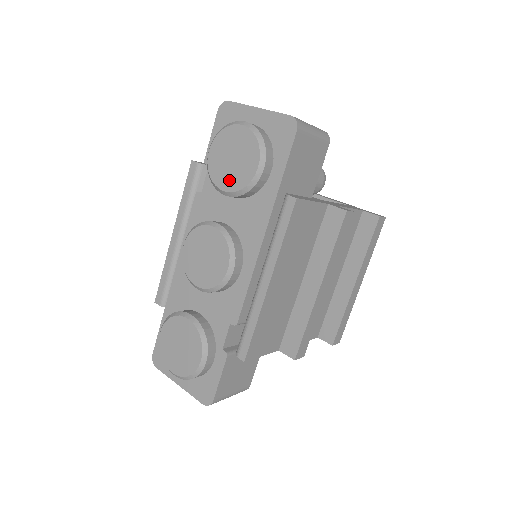
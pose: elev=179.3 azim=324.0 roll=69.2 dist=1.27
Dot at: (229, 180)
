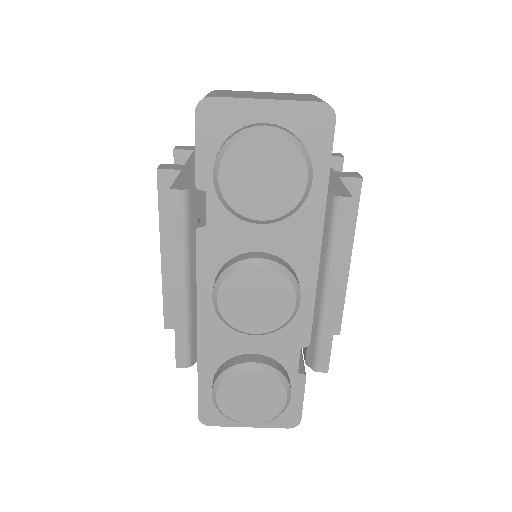
Dot at: (266, 206)
